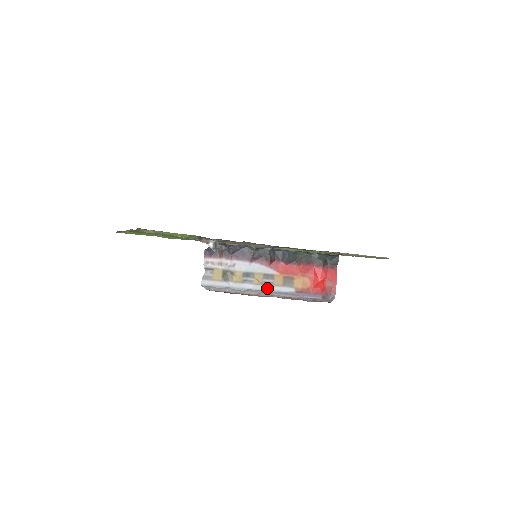
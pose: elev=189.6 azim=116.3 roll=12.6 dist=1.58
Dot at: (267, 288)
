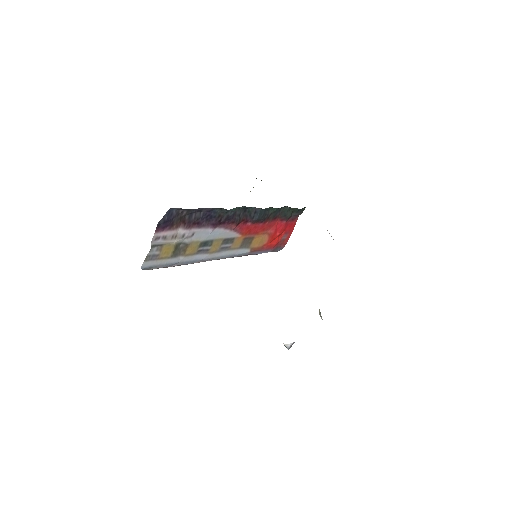
Dot at: (222, 254)
